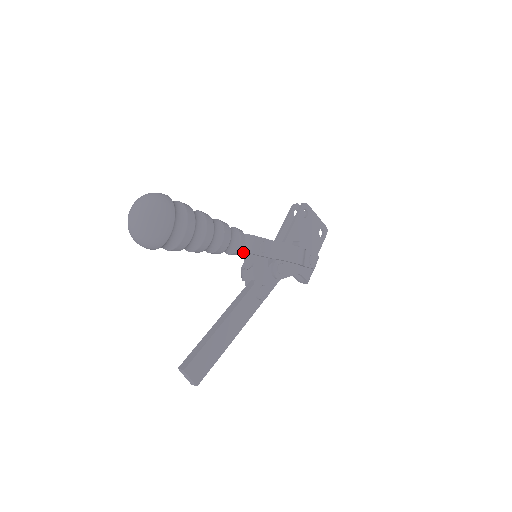
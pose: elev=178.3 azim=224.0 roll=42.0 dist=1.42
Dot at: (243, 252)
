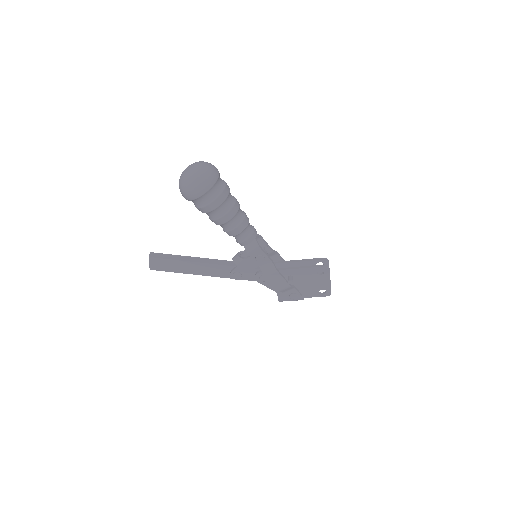
Dot at: (245, 247)
